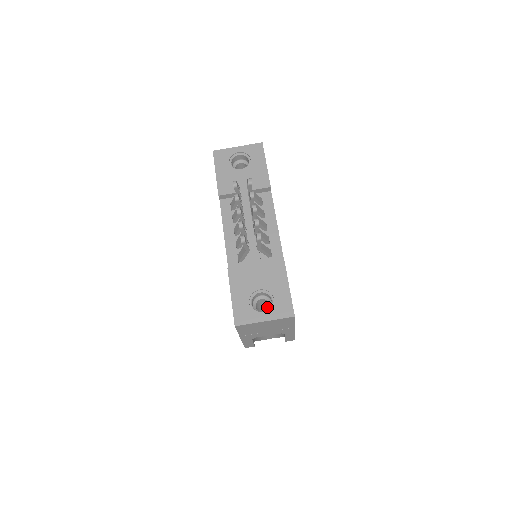
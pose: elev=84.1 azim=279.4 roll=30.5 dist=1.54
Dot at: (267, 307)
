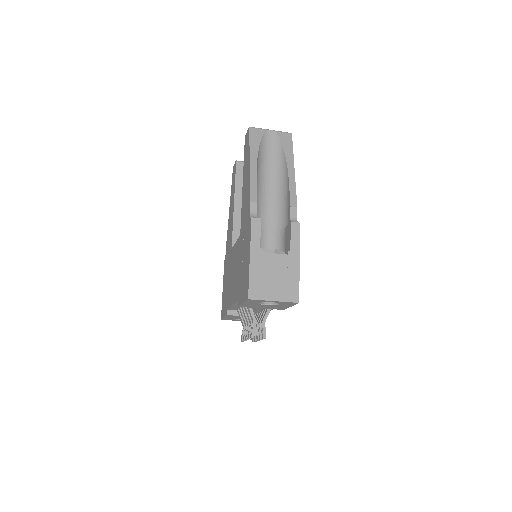
Dot at: occluded
